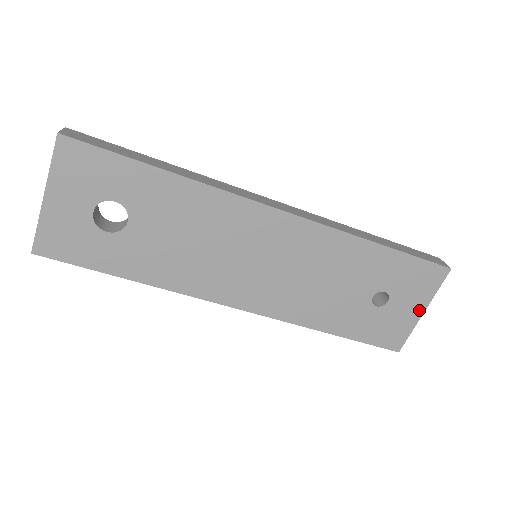
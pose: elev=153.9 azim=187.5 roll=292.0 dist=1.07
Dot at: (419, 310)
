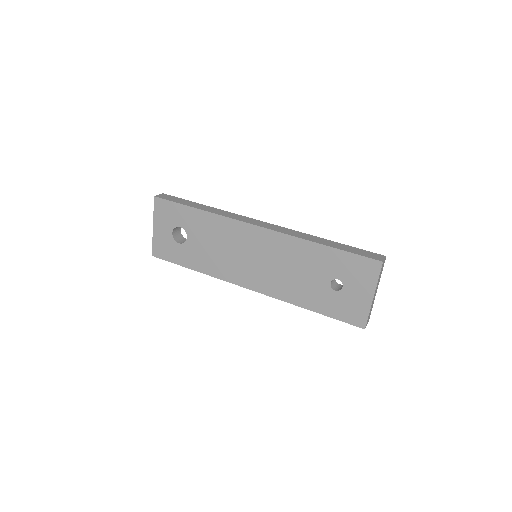
Dot at: (369, 295)
